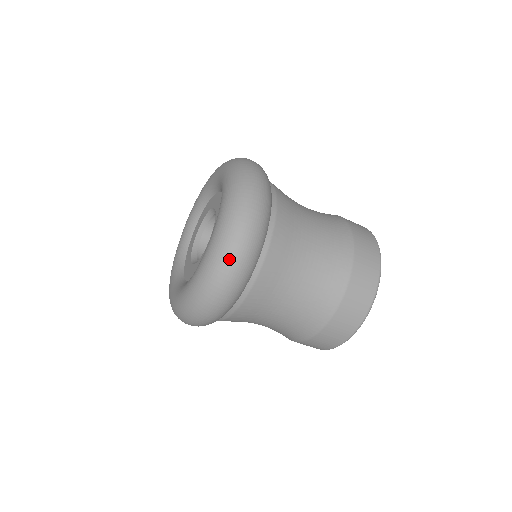
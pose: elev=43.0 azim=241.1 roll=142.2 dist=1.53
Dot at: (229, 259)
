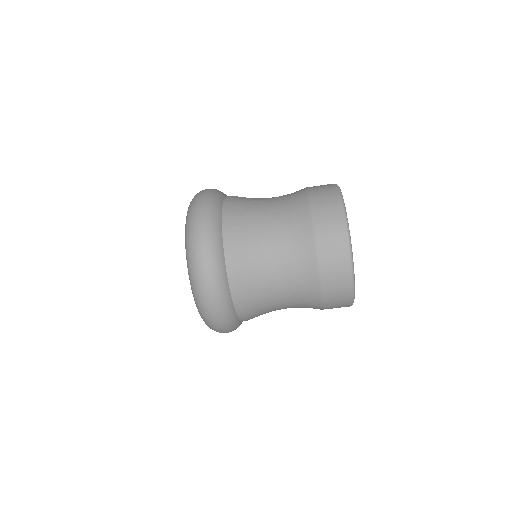
Dot at: (212, 326)
